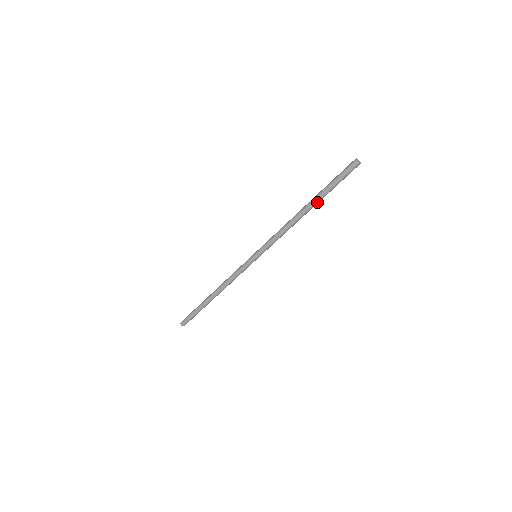
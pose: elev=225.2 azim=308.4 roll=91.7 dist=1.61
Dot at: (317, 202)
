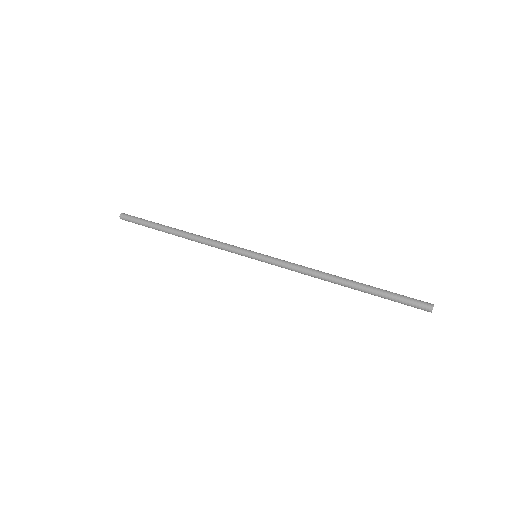
Dot at: (361, 290)
